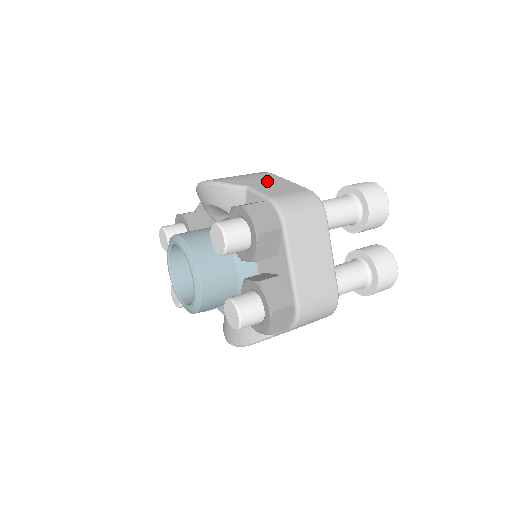
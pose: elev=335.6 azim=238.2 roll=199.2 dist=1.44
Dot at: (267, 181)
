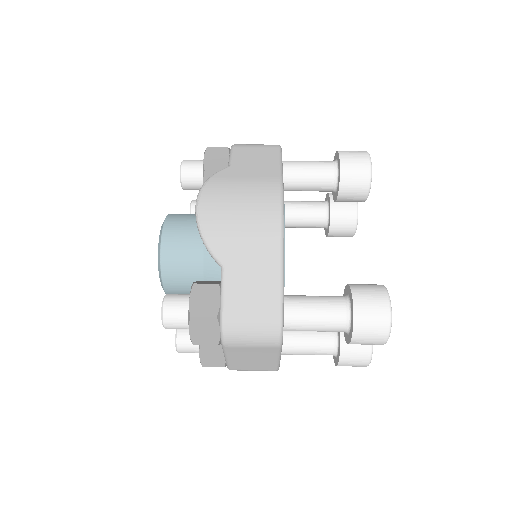
Dot at: (254, 262)
